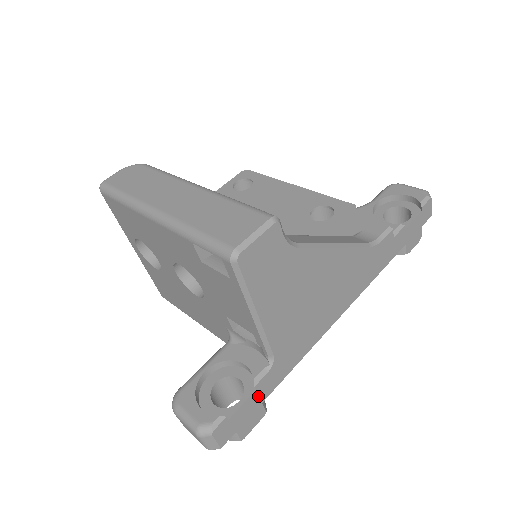
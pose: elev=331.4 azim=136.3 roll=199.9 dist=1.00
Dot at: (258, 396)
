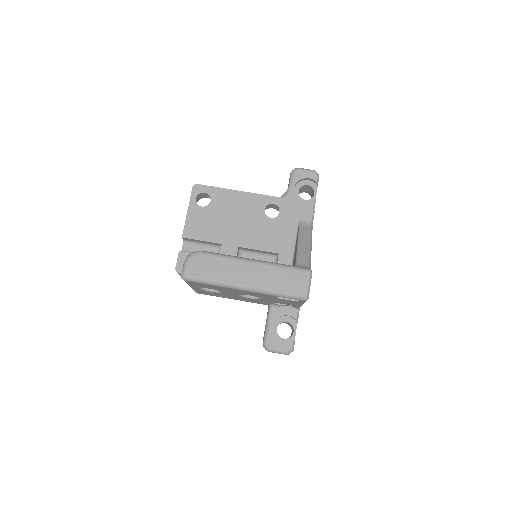
Dot at: occluded
